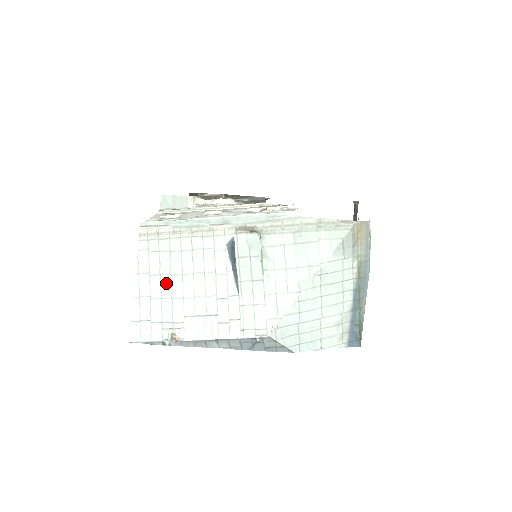
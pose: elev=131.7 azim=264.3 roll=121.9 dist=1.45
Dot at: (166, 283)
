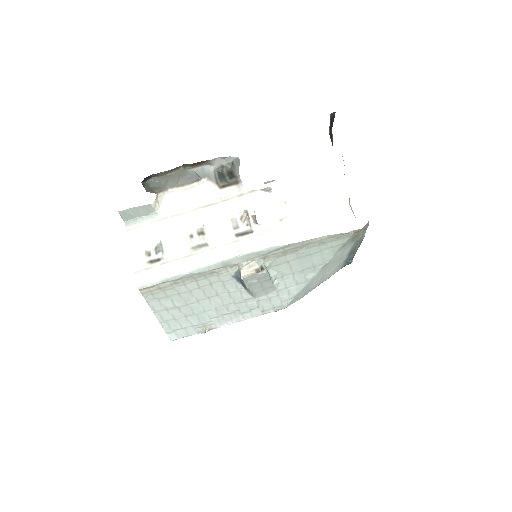
Dot at: (185, 309)
